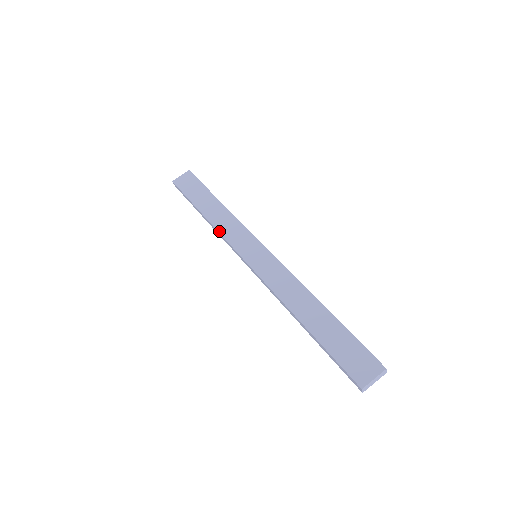
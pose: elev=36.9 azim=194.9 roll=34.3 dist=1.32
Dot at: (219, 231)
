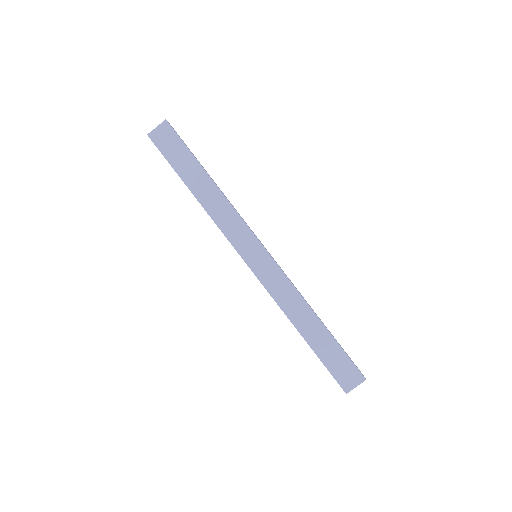
Dot at: (215, 222)
